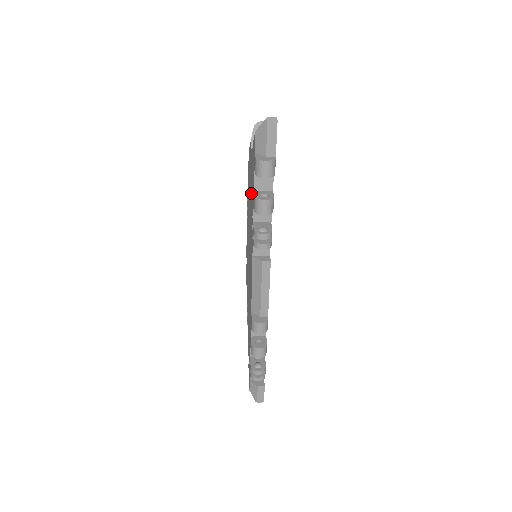
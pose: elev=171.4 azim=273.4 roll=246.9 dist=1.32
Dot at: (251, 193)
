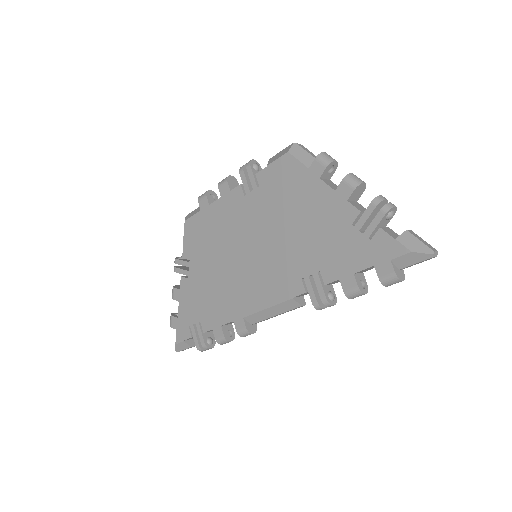
Dot at: (321, 239)
